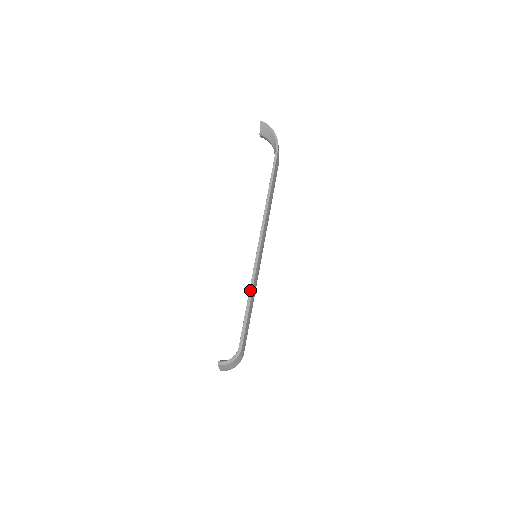
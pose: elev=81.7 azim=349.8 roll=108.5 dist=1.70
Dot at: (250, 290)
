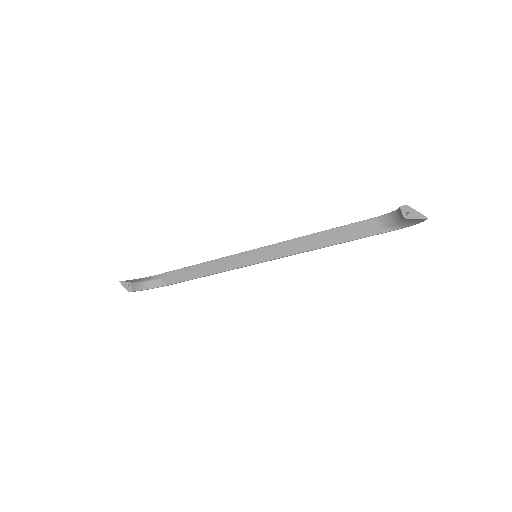
Dot at: occluded
